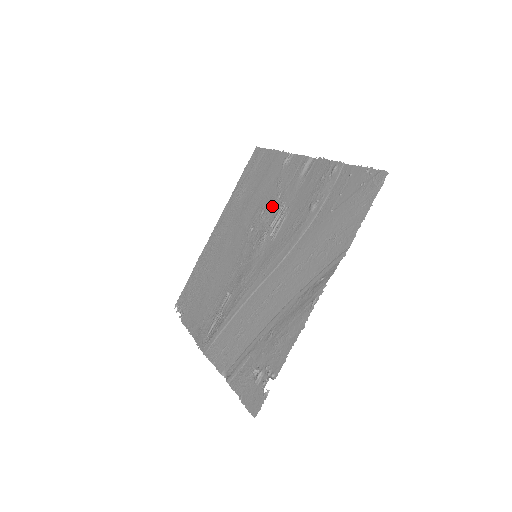
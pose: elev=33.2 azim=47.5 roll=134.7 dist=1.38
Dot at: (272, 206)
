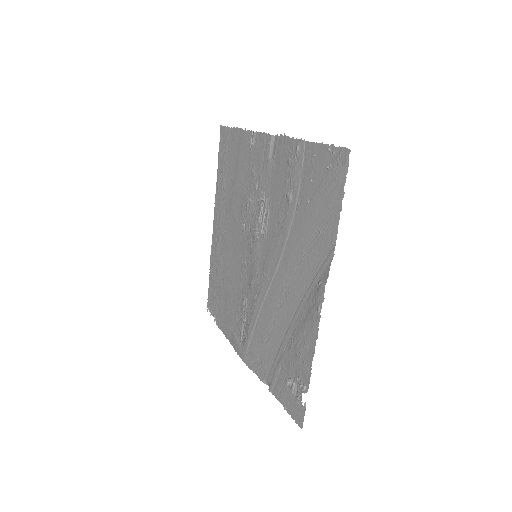
Dot at: (254, 198)
